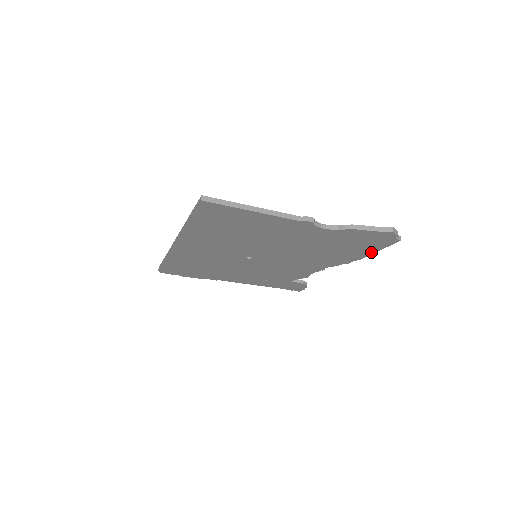
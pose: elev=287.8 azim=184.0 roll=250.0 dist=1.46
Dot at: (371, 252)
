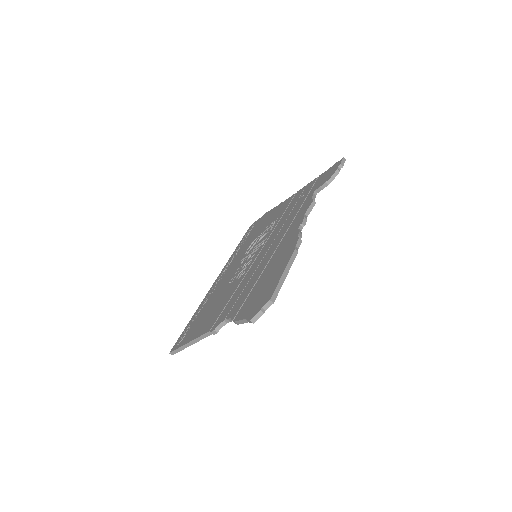
Dot at: (286, 272)
